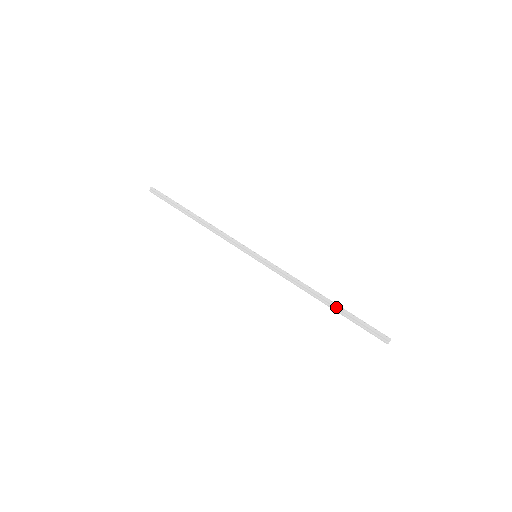
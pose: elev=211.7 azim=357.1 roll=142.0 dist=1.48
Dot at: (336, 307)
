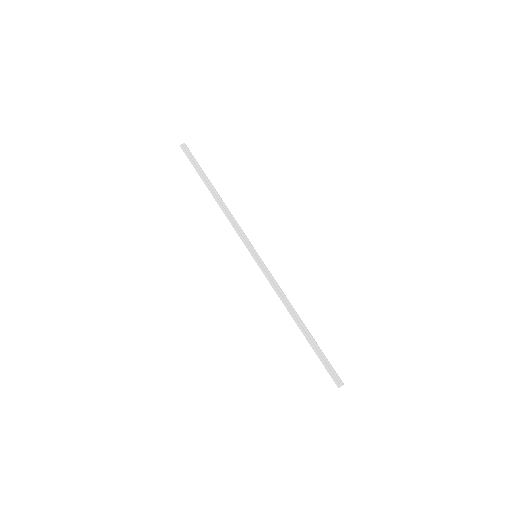
Dot at: (310, 334)
